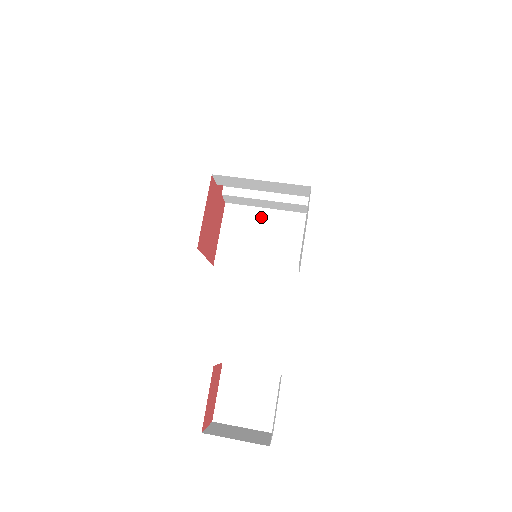
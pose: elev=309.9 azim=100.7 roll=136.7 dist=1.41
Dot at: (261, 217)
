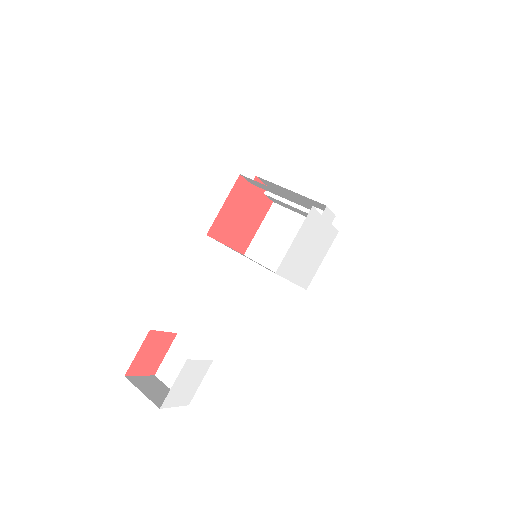
Dot at: (297, 223)
